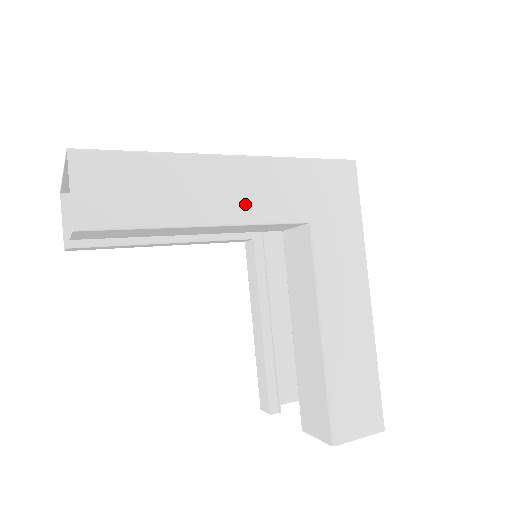
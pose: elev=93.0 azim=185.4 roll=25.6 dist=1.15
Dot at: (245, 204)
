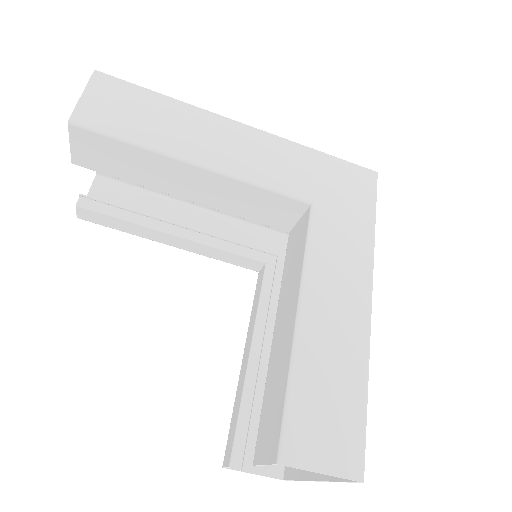
Dot at: (244, 163)
